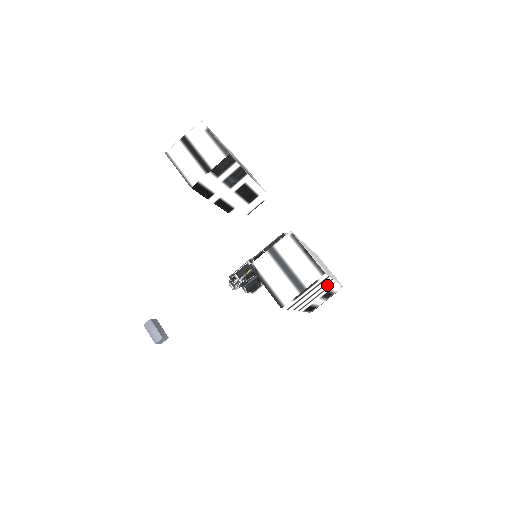
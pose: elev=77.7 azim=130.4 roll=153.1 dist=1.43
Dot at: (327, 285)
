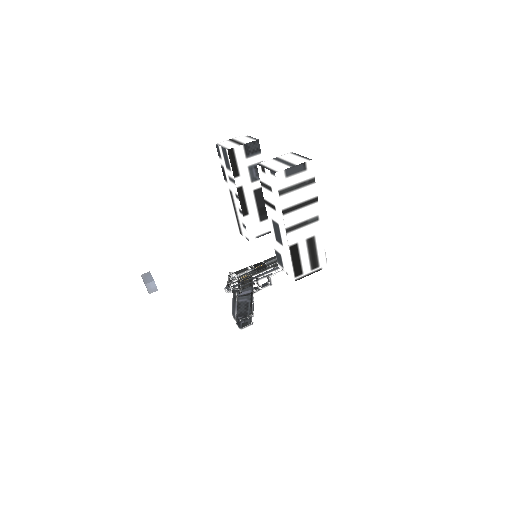
Dot at: (313, 210)
